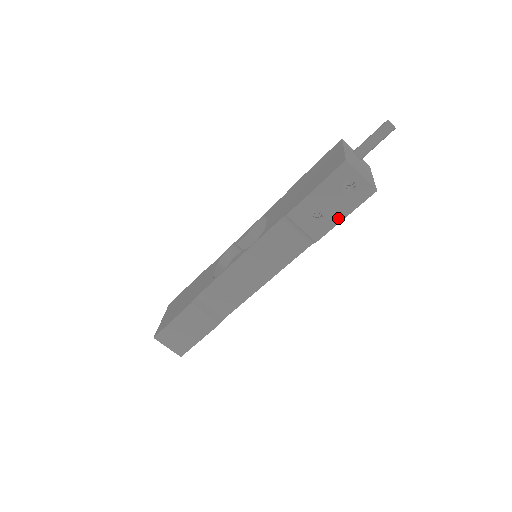
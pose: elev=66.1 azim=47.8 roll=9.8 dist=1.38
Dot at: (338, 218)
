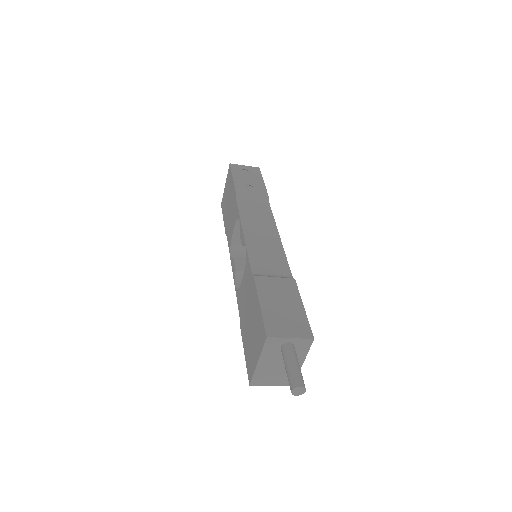
Dot at: occluded
